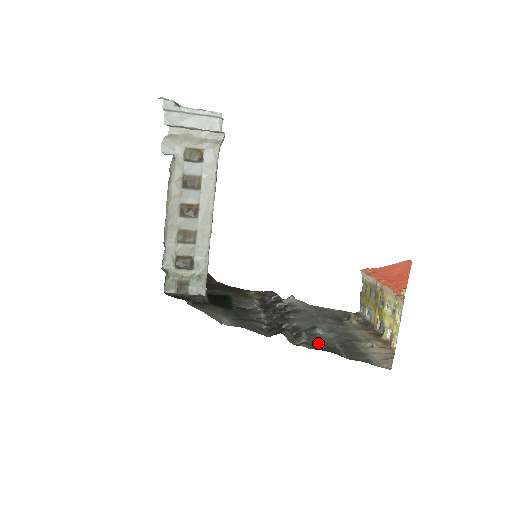
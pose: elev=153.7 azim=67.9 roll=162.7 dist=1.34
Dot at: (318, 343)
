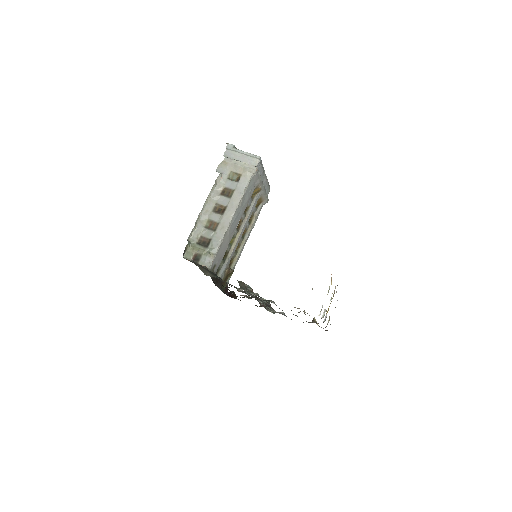
Dot at: occluded
